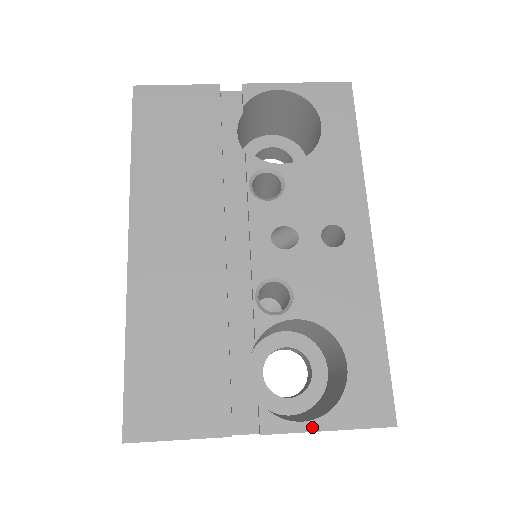
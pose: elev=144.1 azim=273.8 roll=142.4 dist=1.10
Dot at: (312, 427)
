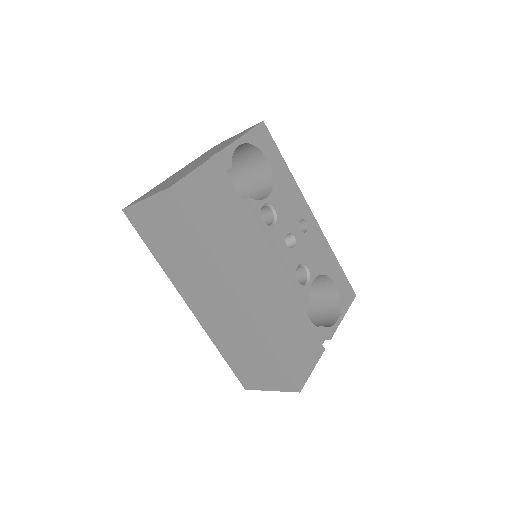
Dot at: (340, 320)
